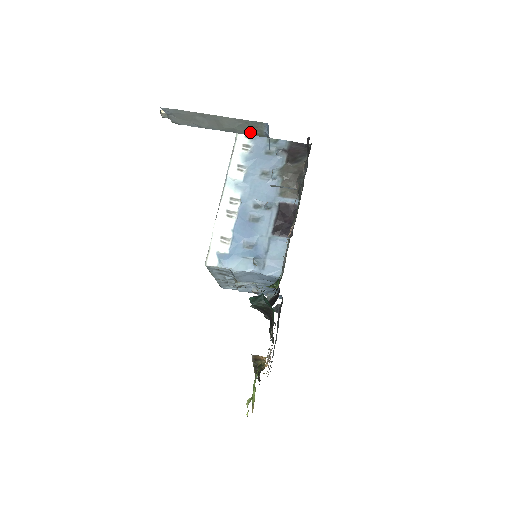
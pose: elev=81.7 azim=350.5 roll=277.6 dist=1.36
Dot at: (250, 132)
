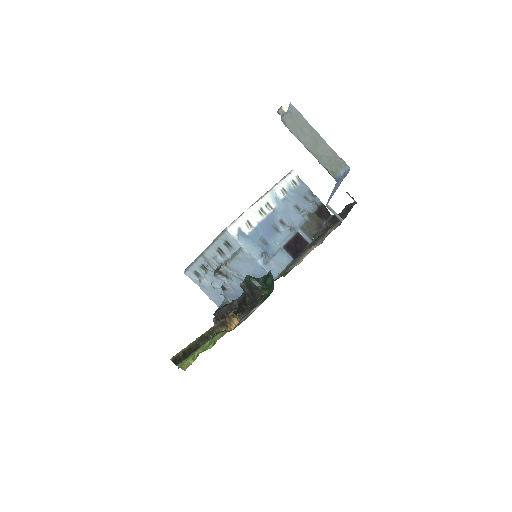
Dot at: (328, 167)
